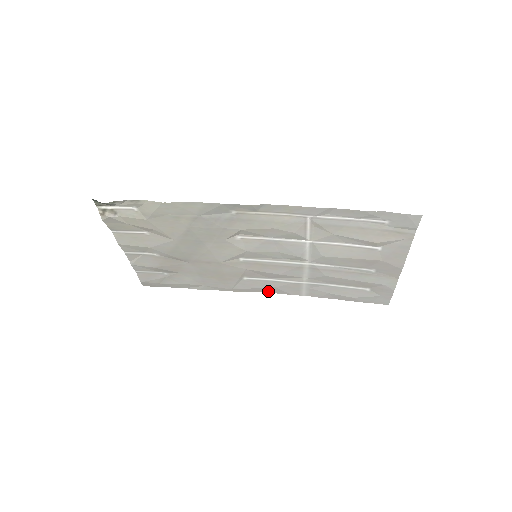
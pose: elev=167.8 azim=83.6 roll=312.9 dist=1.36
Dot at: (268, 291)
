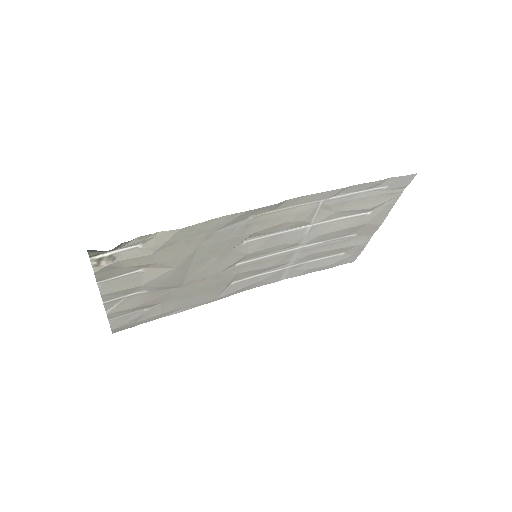
Dot at: (250, 288)
